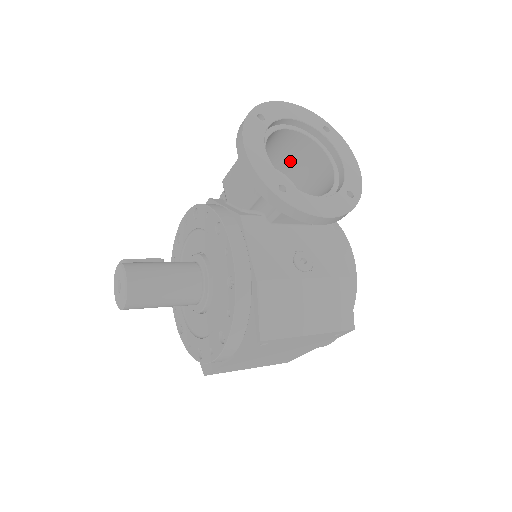
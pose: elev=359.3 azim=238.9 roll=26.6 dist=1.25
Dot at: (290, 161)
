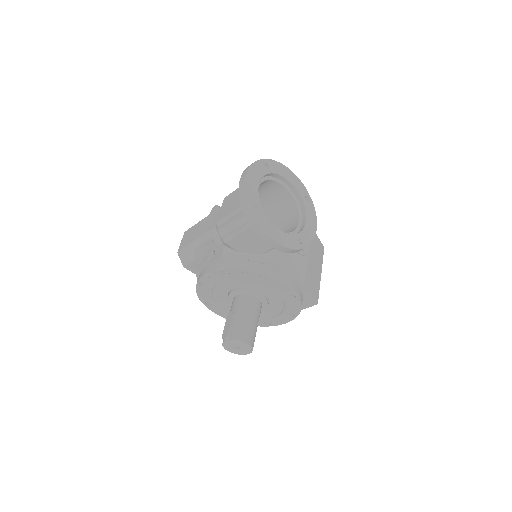
Dot at: occluded
